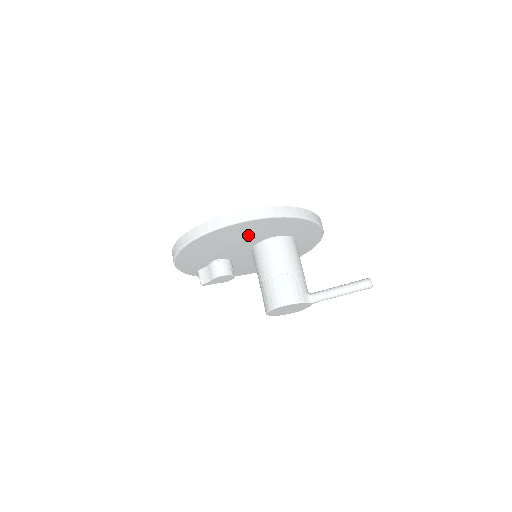
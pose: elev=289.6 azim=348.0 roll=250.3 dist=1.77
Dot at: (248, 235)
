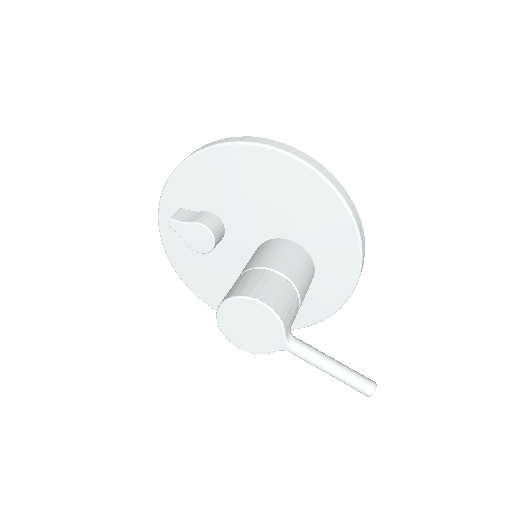
Dot at: (294, 210)
